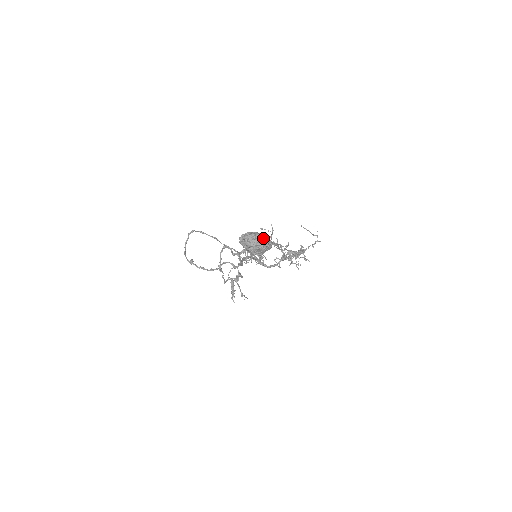
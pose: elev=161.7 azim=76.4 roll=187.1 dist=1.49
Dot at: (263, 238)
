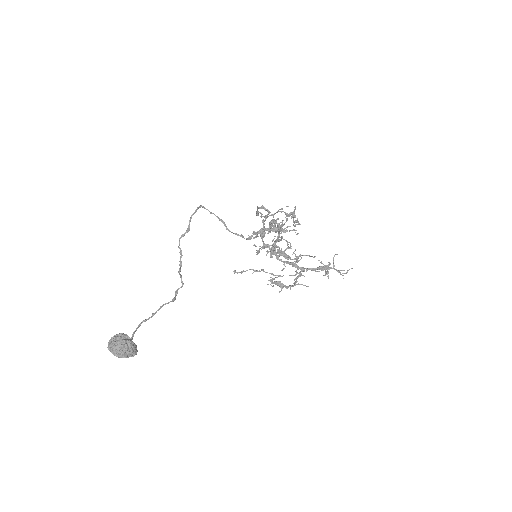
Dot at: (121, 355)
